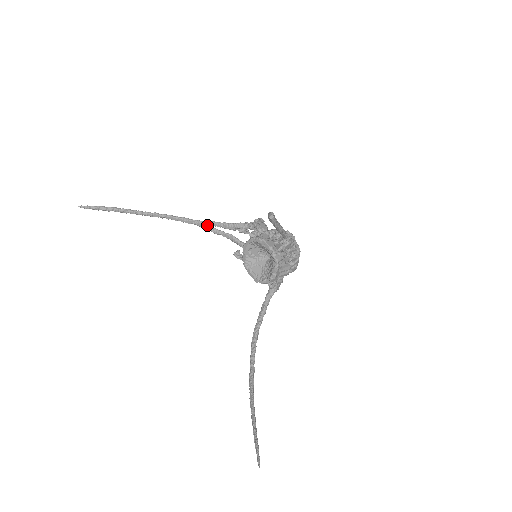
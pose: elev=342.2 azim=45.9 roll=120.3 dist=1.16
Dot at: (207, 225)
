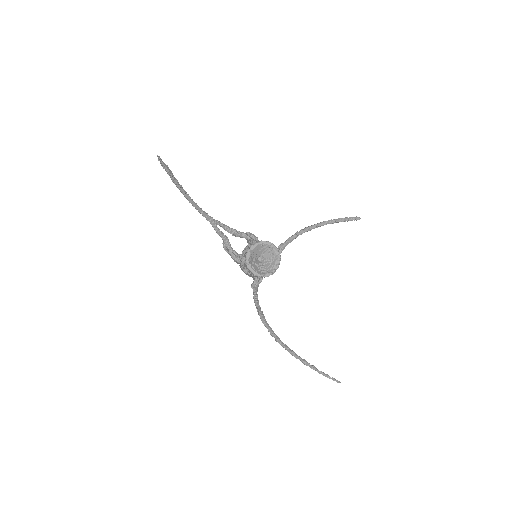
Dot at: (216, 223)
